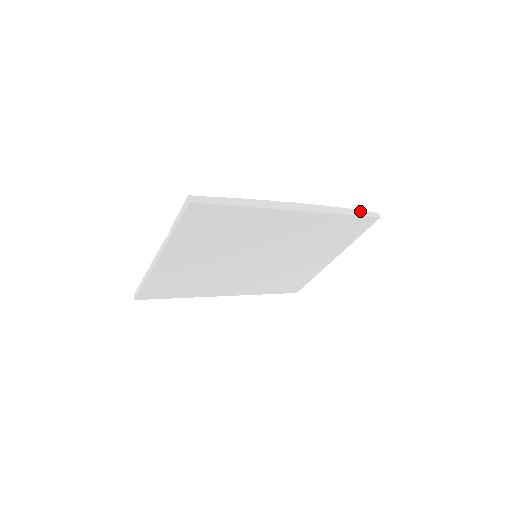
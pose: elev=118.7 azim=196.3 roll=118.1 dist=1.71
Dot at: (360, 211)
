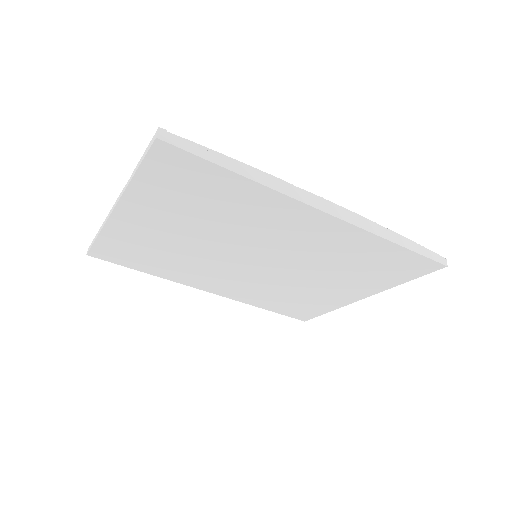
Dot at: (420, 247)
